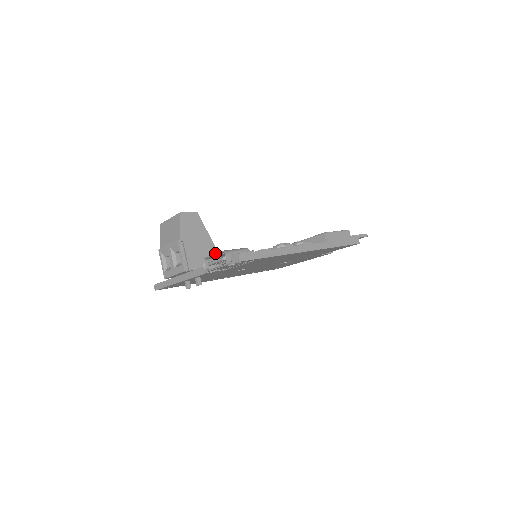
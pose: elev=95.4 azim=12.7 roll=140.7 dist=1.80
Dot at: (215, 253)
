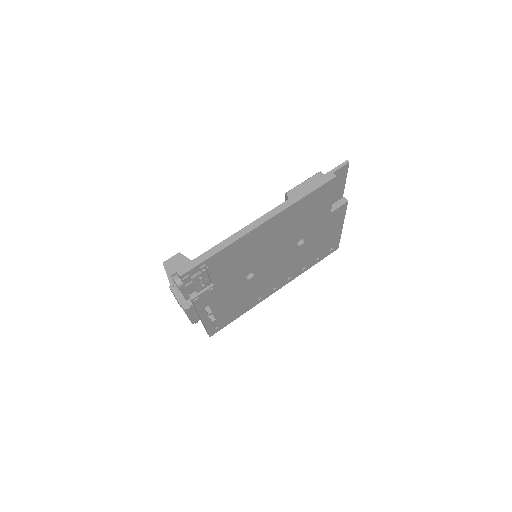
Dot at: occluded
